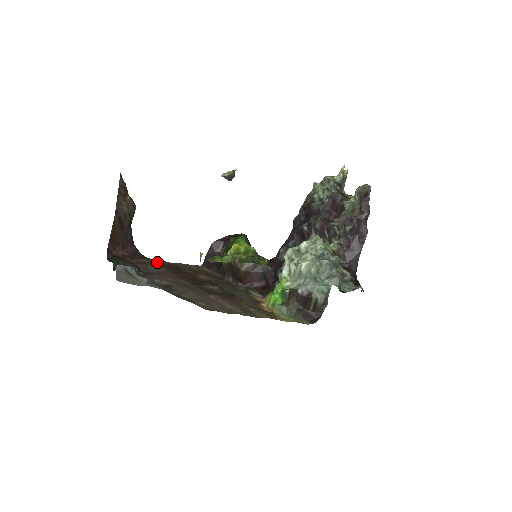
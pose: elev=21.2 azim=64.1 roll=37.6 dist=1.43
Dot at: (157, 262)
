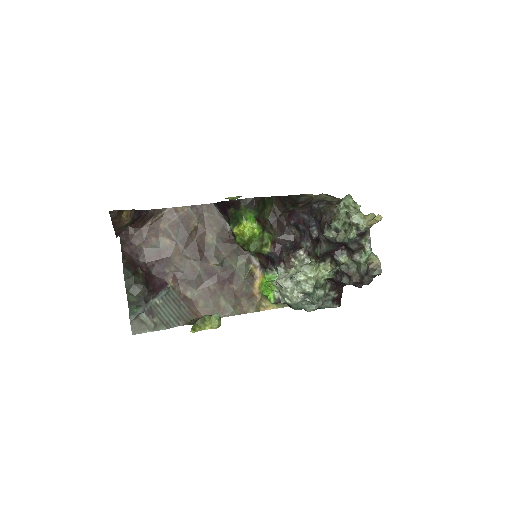
Dot at: (168, 215)
